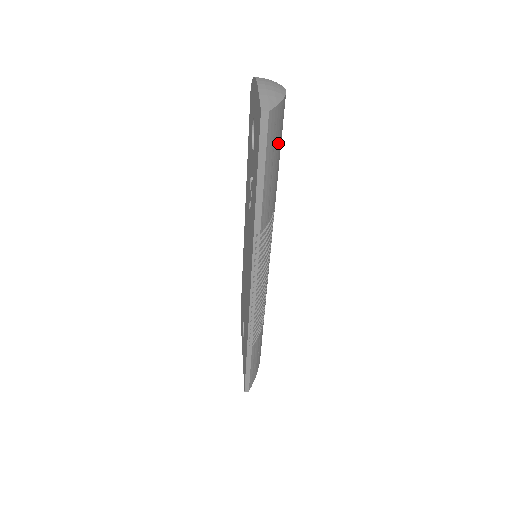
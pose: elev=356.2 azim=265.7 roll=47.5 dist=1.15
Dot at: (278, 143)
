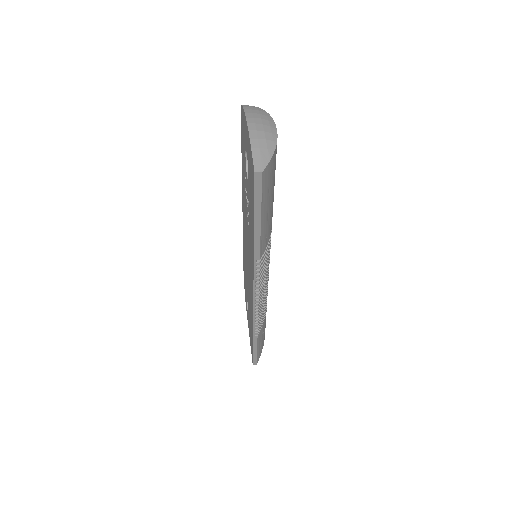
Dot at: (272, 184)
